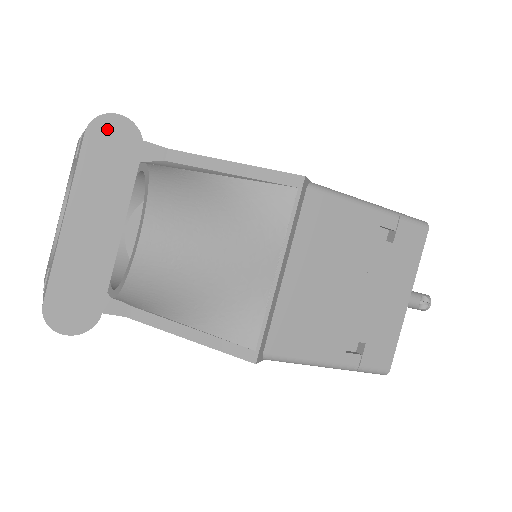
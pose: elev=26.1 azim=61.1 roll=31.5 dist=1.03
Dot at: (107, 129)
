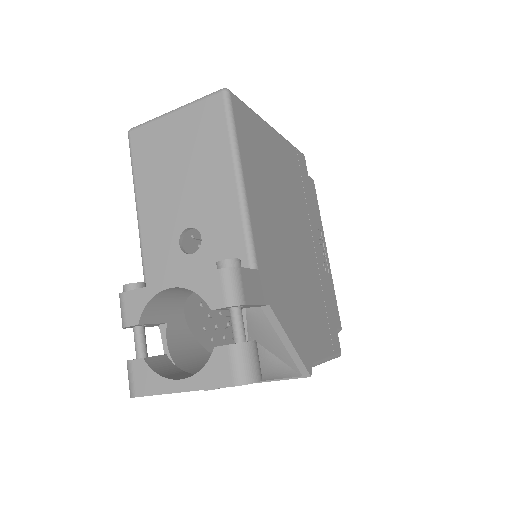
Dot at: (246, 384)
